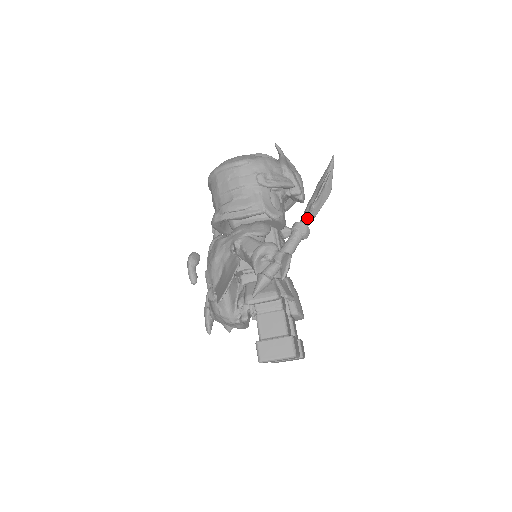
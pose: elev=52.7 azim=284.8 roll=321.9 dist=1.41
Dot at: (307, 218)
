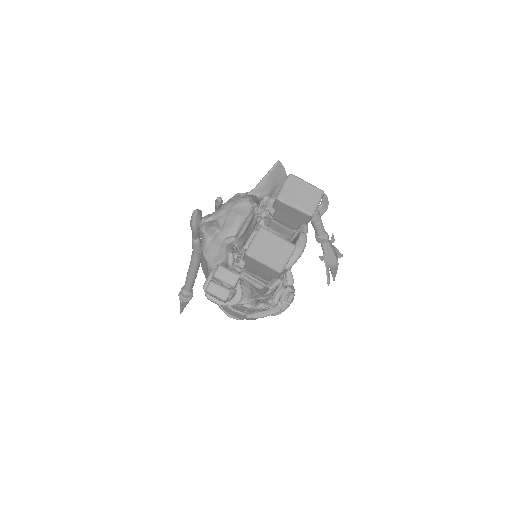
Dot at: occluded
